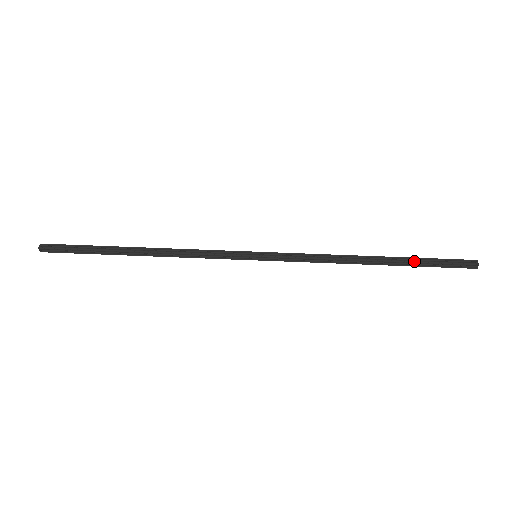
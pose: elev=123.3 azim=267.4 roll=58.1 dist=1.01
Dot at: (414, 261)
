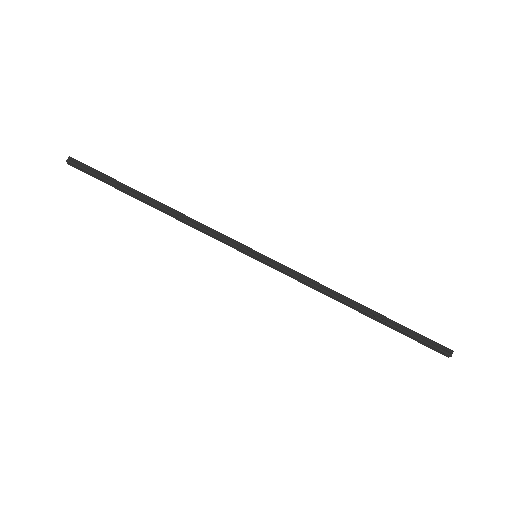
Dot at: (395, 327)
